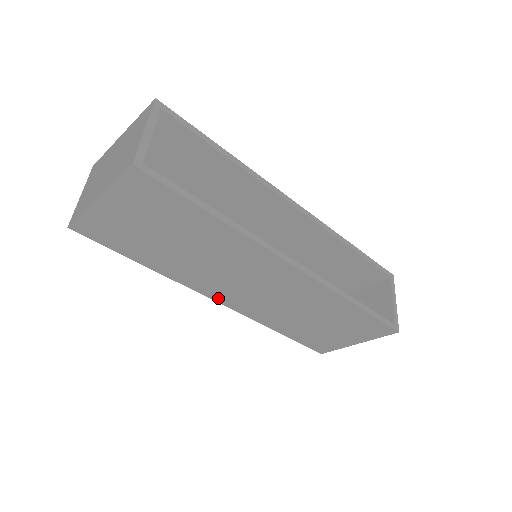
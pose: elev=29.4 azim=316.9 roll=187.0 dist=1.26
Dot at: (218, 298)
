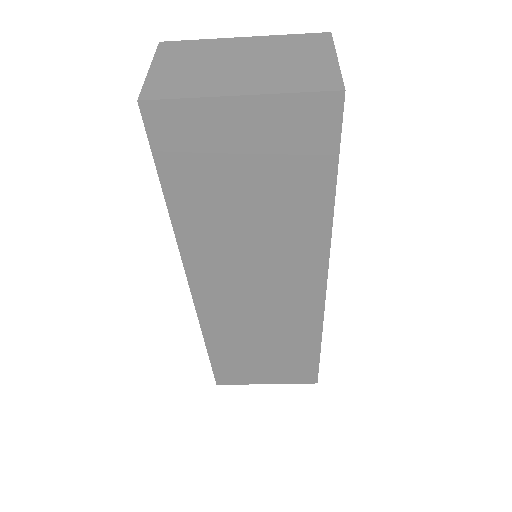
Dot at: (198, 286)
